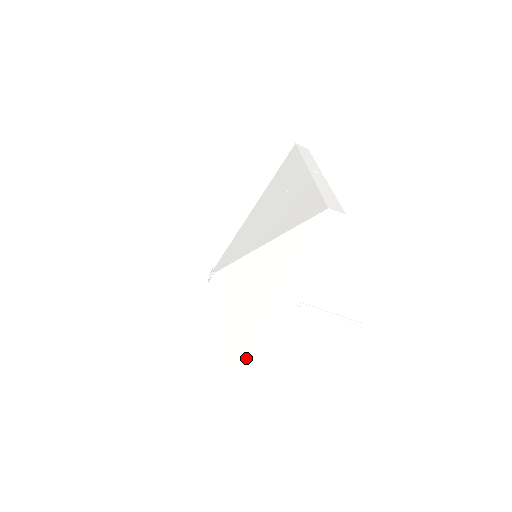
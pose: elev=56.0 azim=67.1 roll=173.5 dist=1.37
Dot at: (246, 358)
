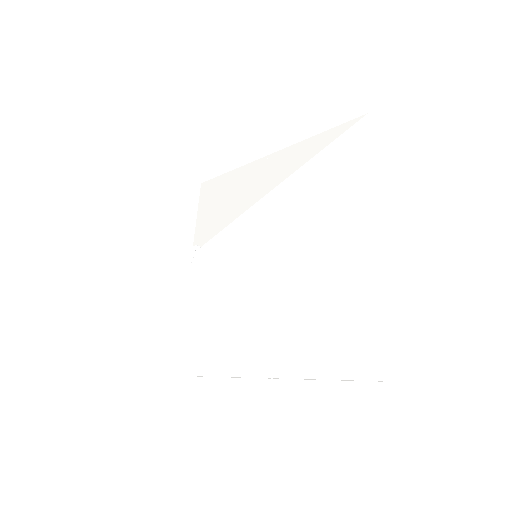
Dot at: (214, 373)
